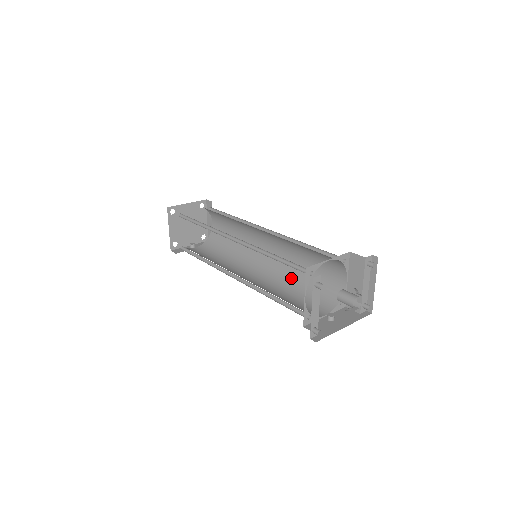
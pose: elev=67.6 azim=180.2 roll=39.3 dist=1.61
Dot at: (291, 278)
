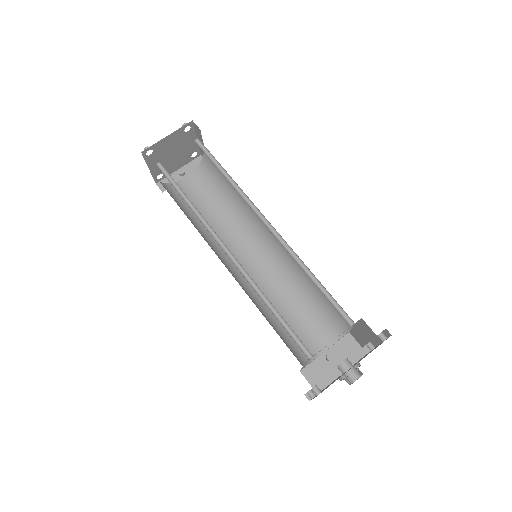
Dot at: (296, 279)
